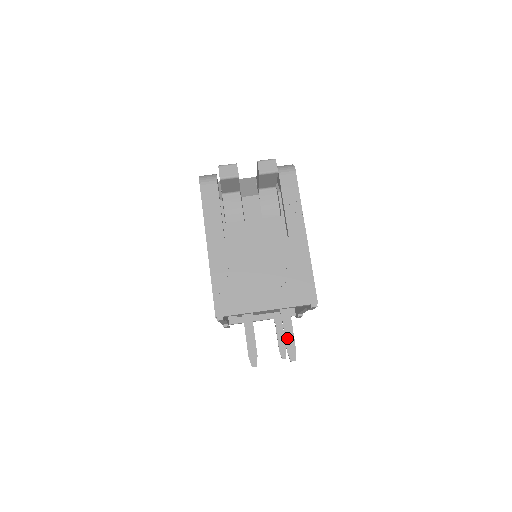
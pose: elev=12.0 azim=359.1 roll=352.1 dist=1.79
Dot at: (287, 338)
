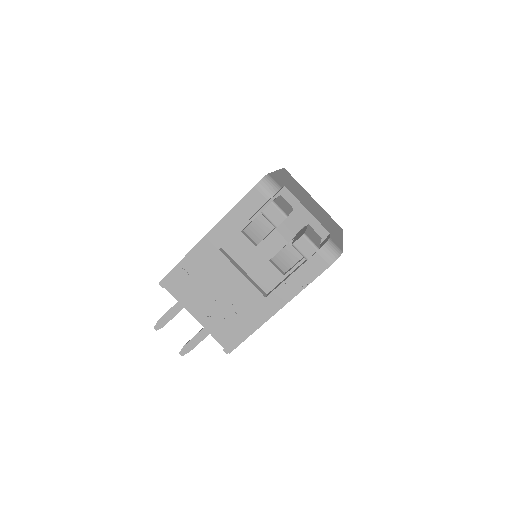
Dot at: (193, 340)
